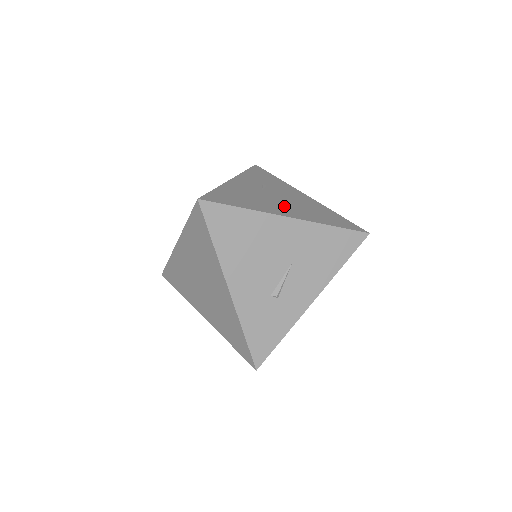
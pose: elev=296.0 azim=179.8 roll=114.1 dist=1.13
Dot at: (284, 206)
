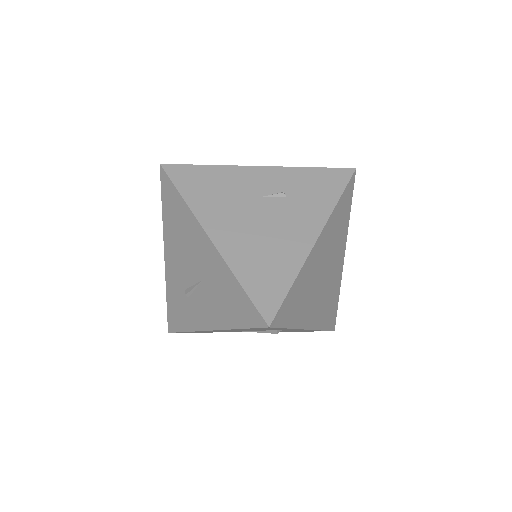
Dot at: (238, 226)
